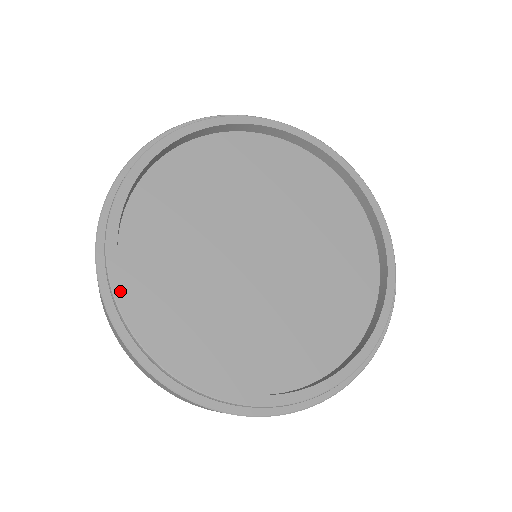
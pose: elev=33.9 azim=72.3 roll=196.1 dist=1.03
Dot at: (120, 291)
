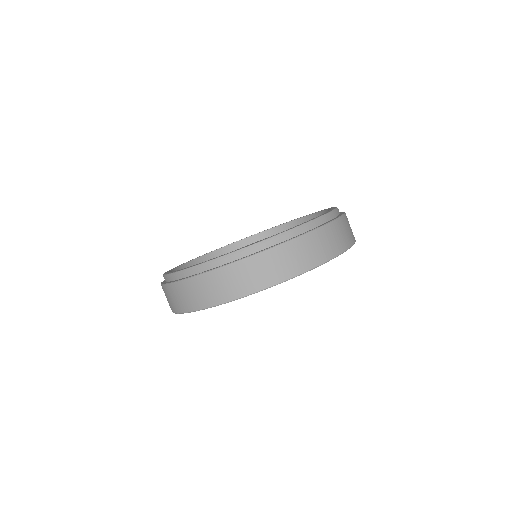
Dot at: occluded
